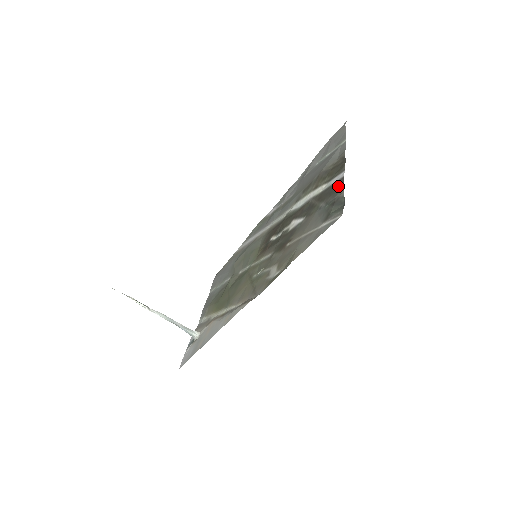
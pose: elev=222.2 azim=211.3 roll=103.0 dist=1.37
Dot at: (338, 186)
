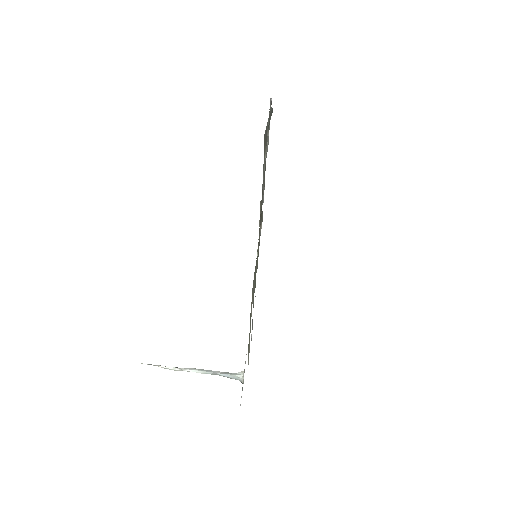
Dot at: occluded
